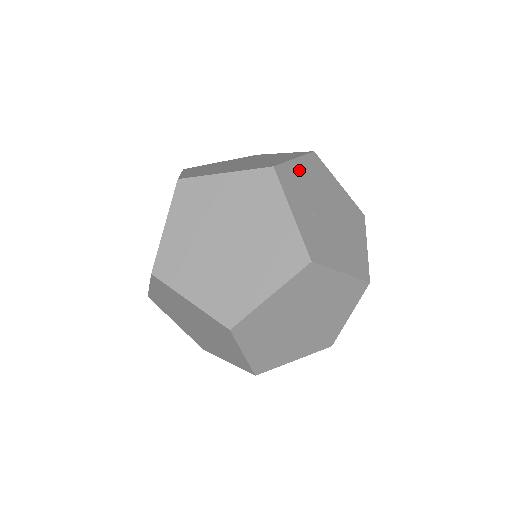
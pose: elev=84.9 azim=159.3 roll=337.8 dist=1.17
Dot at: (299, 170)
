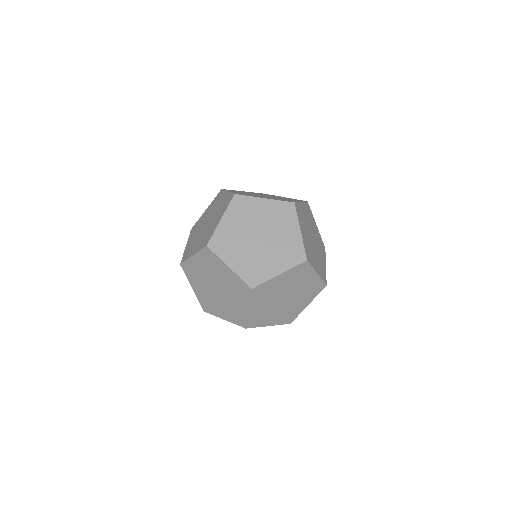
Dot at: occluded
